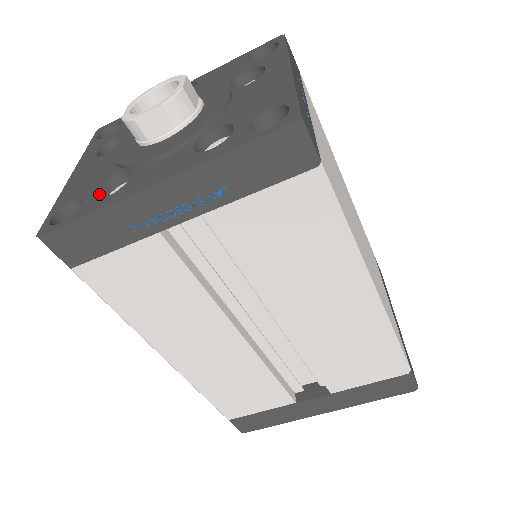
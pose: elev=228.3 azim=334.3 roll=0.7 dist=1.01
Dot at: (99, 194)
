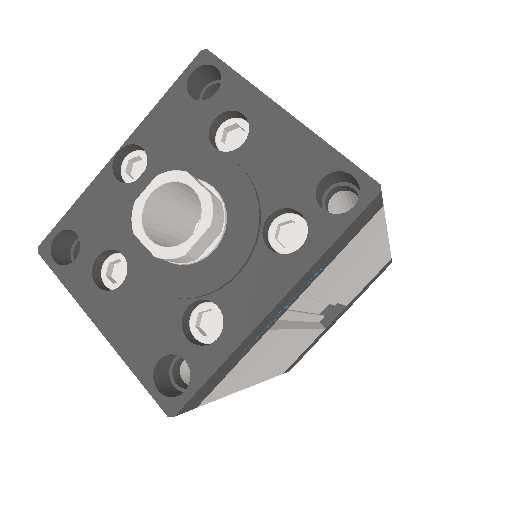
Dot at: (188, 338)
